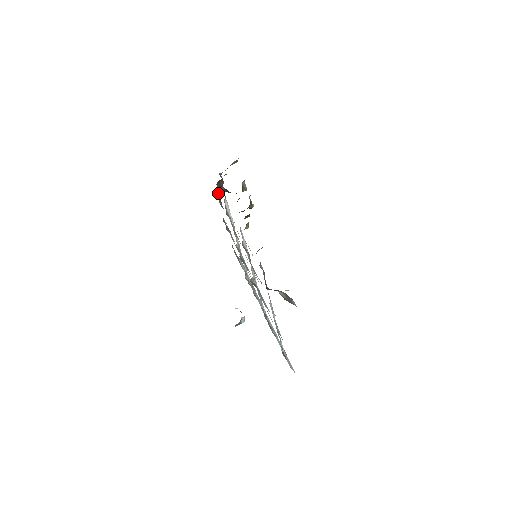
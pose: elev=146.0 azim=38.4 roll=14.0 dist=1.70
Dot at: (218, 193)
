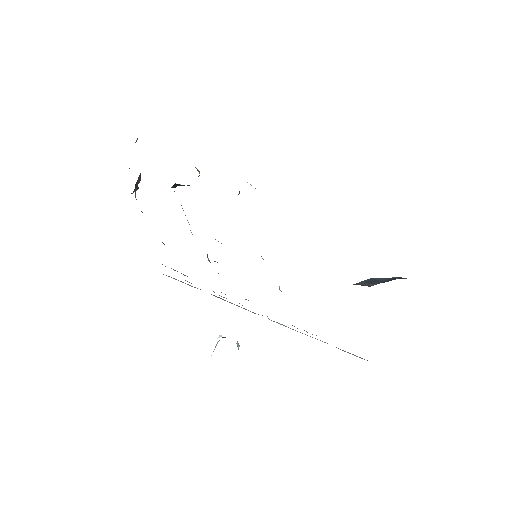
Dot at: occluded
